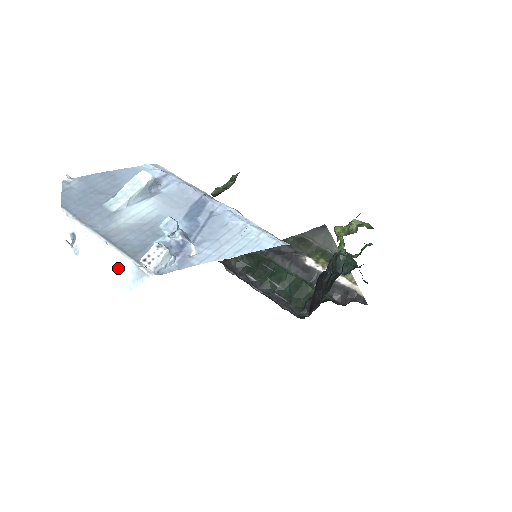
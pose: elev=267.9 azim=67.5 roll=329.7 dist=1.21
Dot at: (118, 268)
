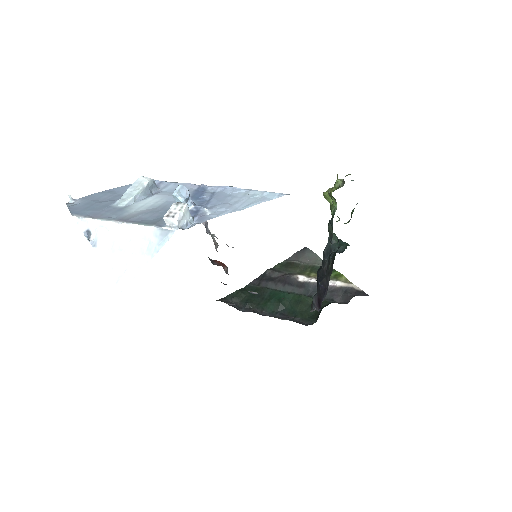
Dot at: (140, 239)
